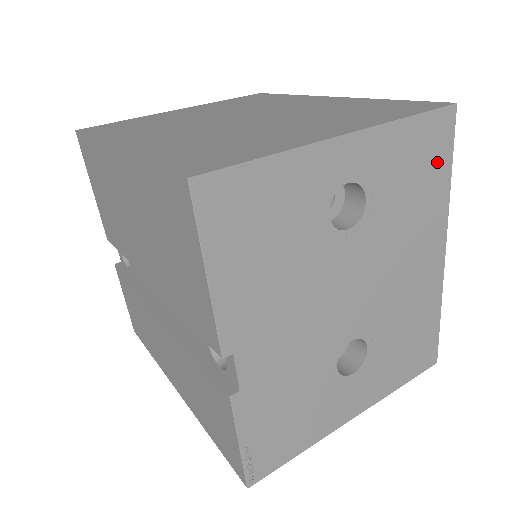
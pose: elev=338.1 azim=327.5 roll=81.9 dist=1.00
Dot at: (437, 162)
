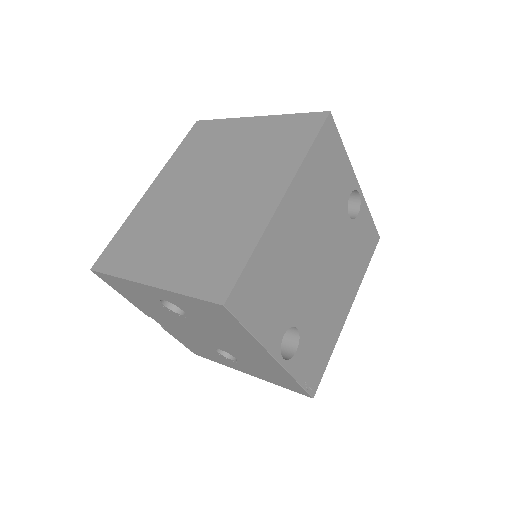
Dot at: (229, 321)
